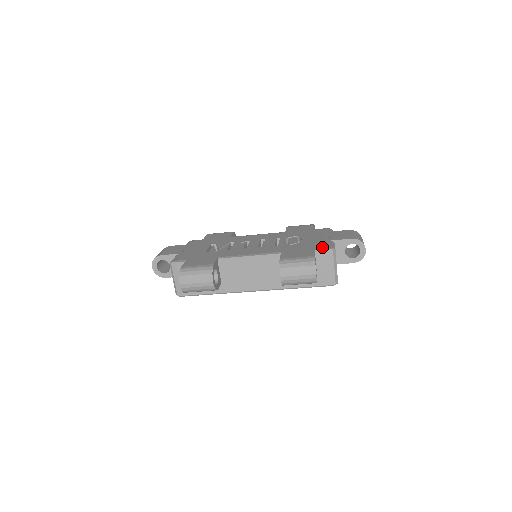
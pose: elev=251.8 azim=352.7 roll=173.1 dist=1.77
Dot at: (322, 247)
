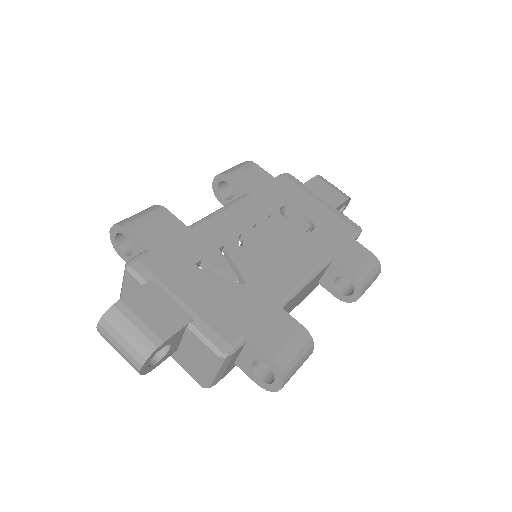
Dot at: (352, 229)
